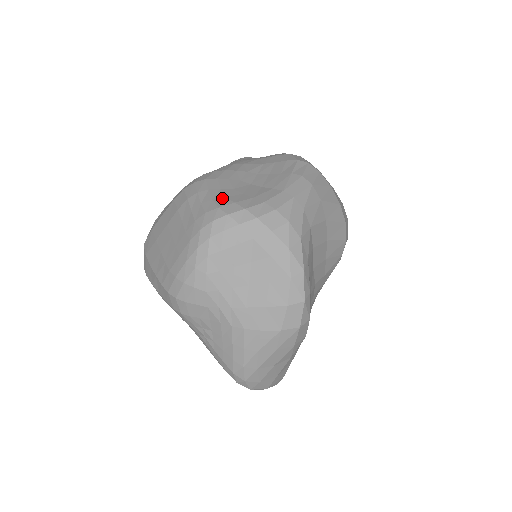
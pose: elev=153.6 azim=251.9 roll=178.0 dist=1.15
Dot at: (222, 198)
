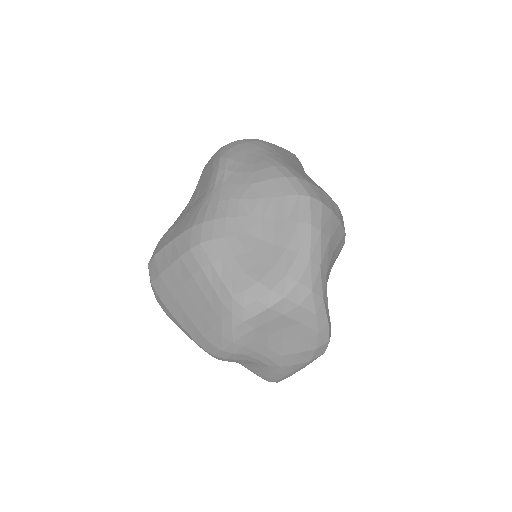
Dot at: (242, 274)
